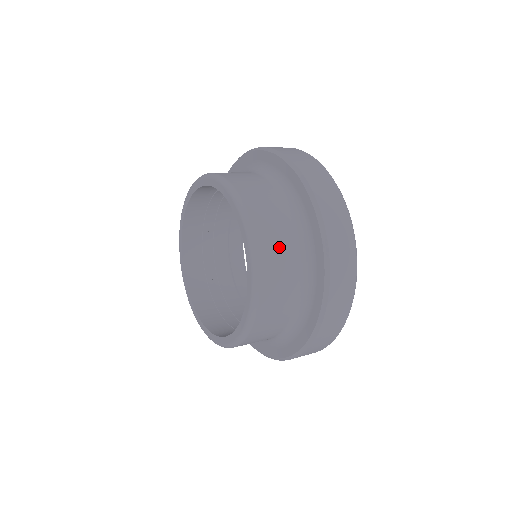
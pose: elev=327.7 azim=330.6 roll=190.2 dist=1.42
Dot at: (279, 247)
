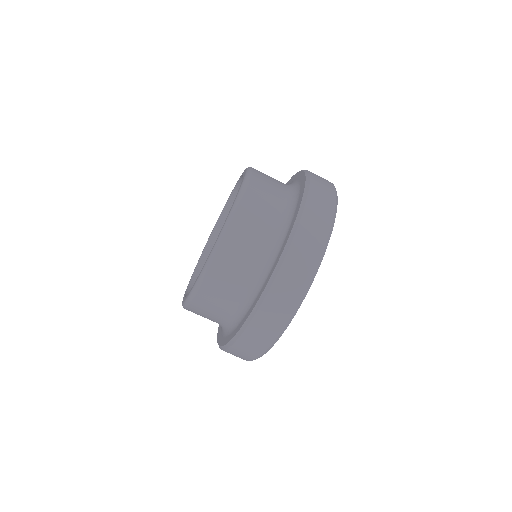
Dot at: (211, 309)
